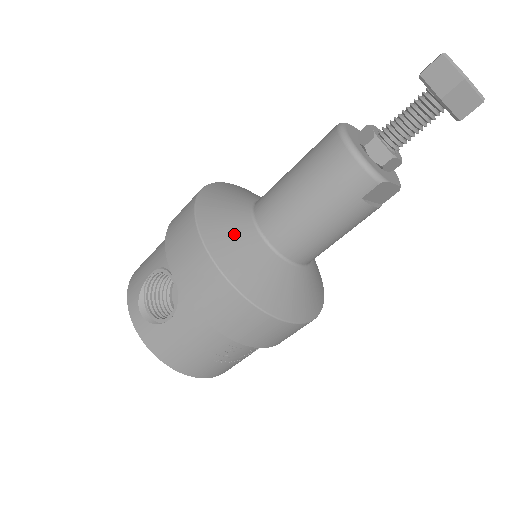
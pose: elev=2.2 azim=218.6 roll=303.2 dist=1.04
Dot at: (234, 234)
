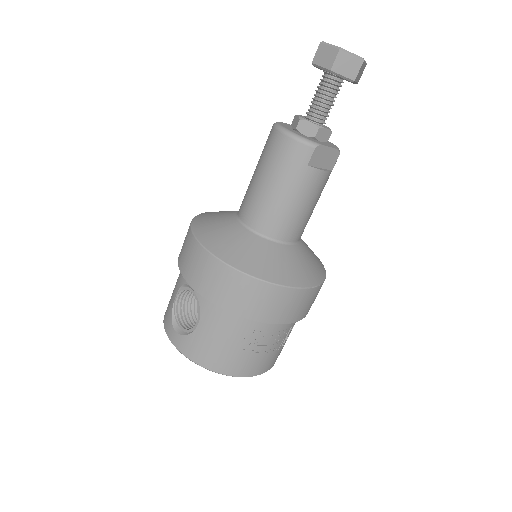
Dot at: (225, 233)
